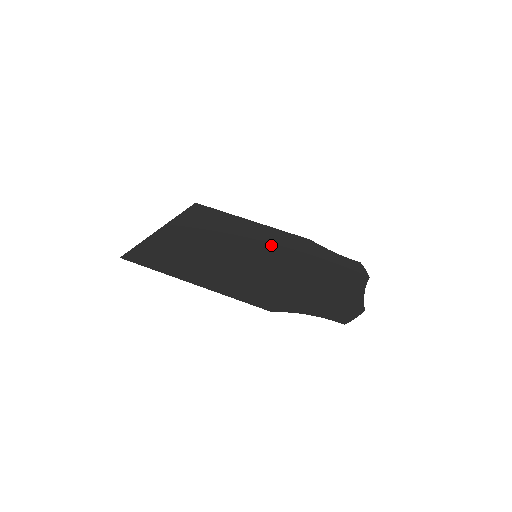
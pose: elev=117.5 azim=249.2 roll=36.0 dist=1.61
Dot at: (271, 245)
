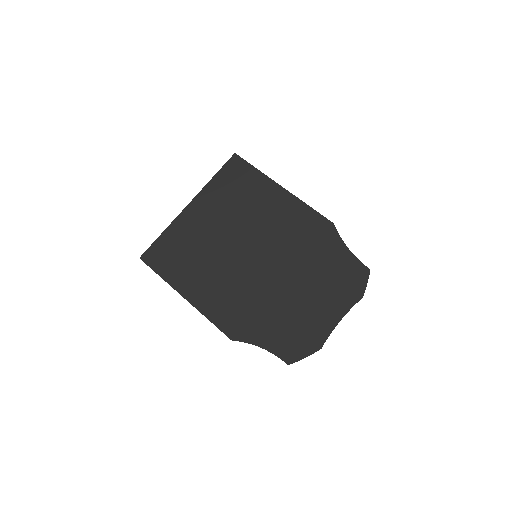
Dot at: (281, 236)
